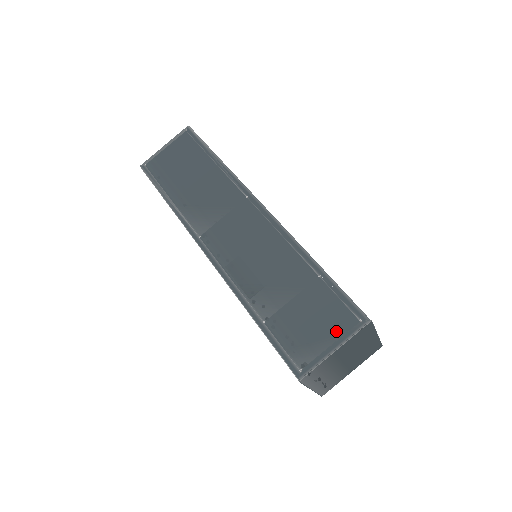
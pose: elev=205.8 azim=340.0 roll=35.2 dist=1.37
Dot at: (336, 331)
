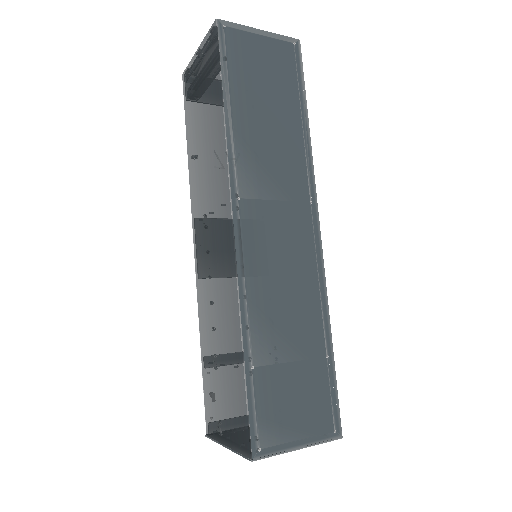
Dot at: (311, 428)
